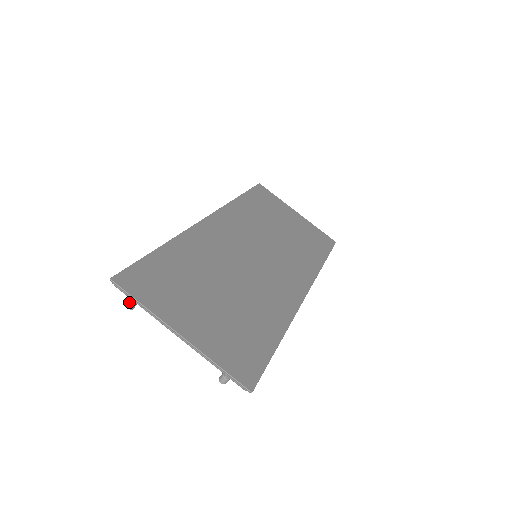
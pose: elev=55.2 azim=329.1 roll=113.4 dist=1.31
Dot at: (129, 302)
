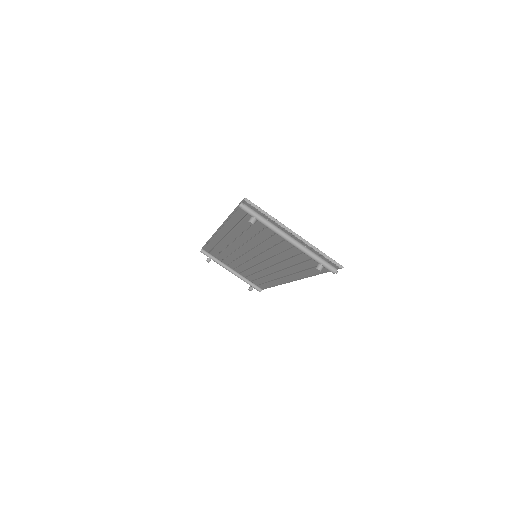
Dot at: (253, 218)
